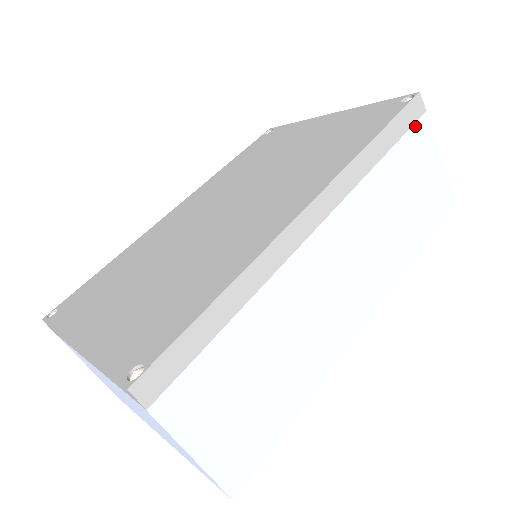
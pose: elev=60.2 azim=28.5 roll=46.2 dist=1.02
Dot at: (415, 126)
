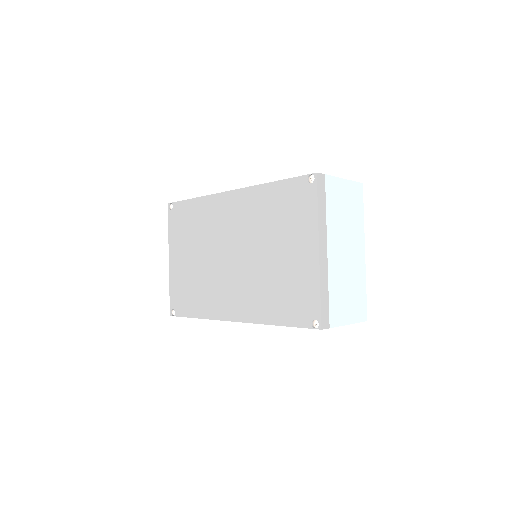
Dot at: occluded
